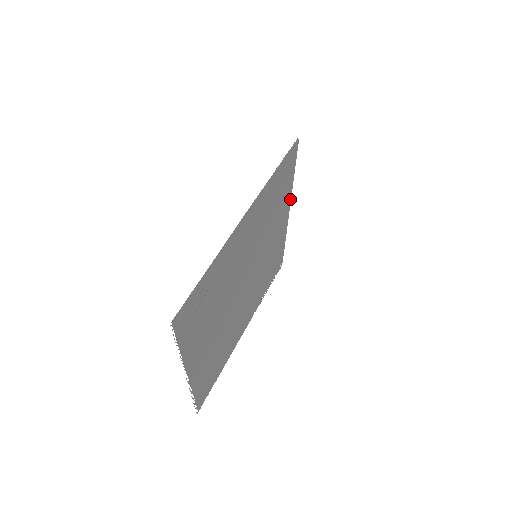
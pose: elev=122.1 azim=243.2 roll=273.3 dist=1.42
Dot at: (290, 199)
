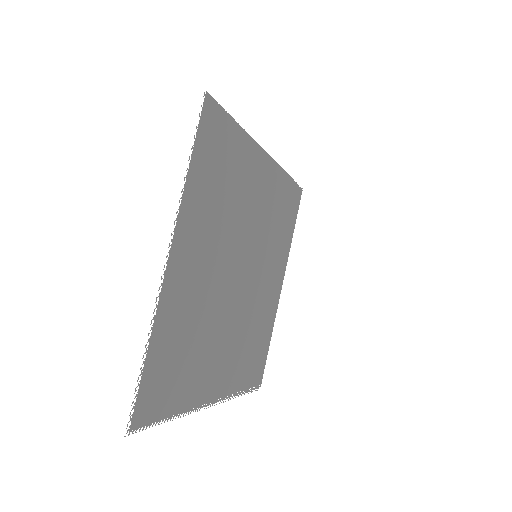
Dot at: (285, 266)
